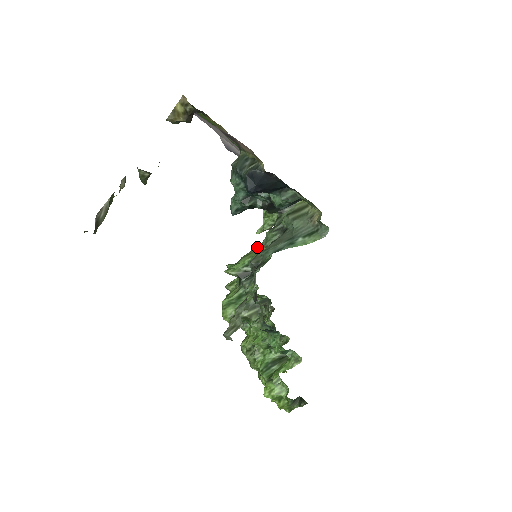
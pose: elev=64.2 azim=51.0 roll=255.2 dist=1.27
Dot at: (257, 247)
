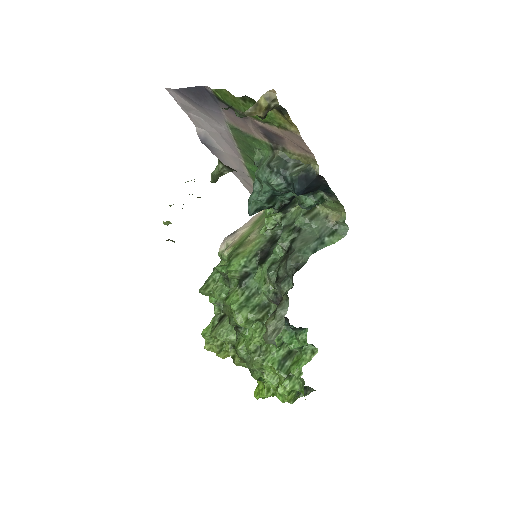
Dot at: (241, 246)
